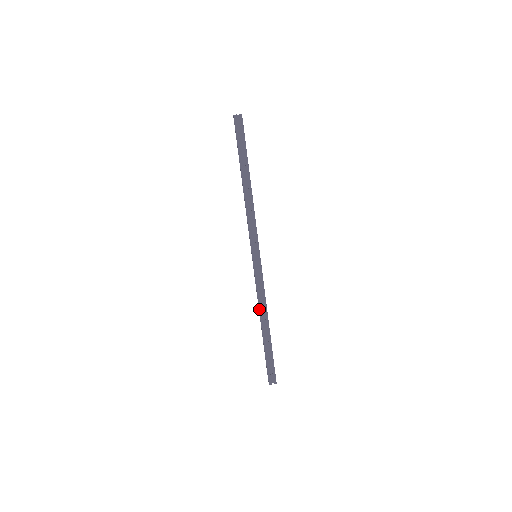
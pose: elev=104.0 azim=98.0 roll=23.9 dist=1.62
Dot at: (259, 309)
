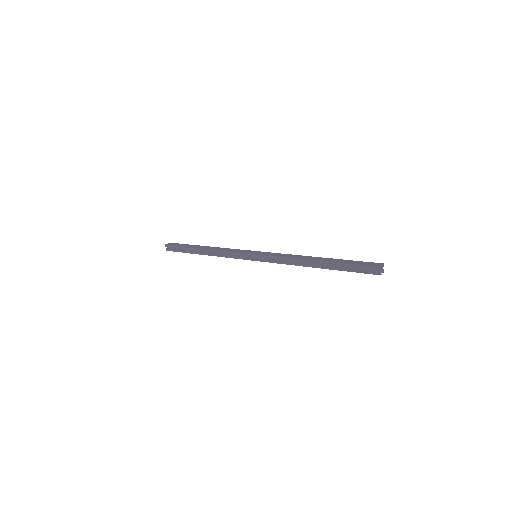
Dot at: (297, 258)
